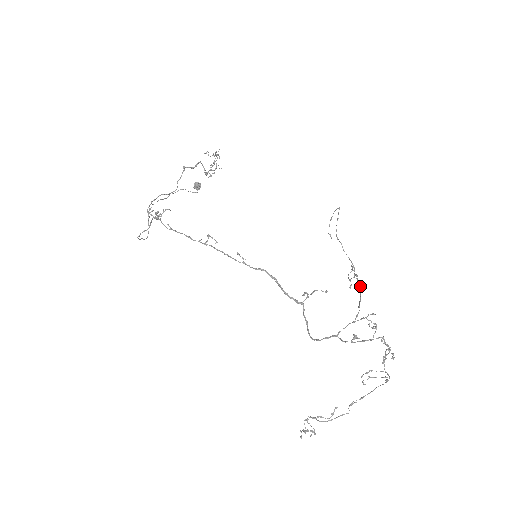
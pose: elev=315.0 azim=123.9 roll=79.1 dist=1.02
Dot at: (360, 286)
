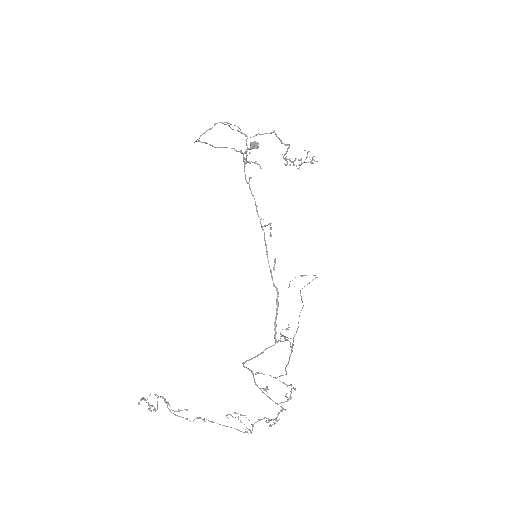
Dot at: occluded
